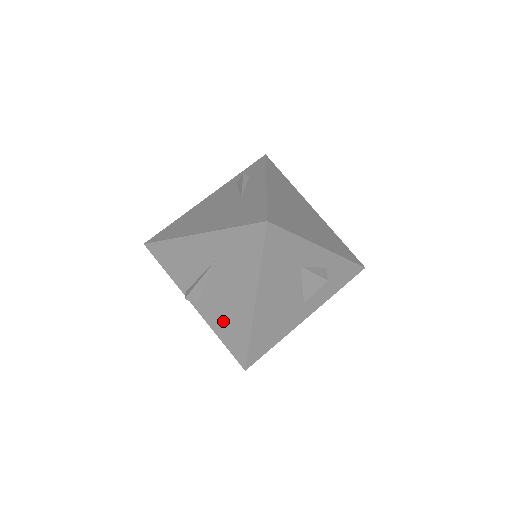
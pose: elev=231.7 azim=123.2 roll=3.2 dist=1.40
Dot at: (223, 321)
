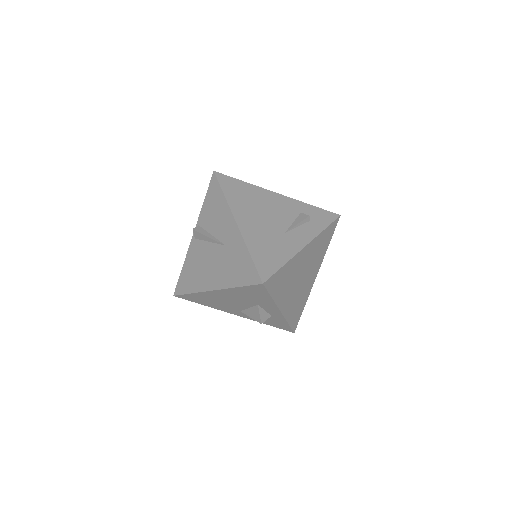
Dot at: (194, 266)
